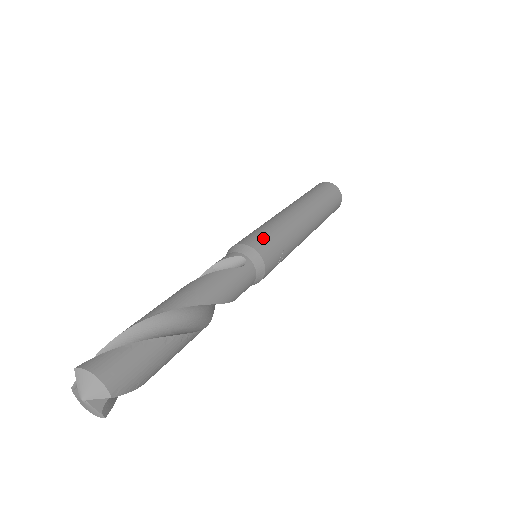
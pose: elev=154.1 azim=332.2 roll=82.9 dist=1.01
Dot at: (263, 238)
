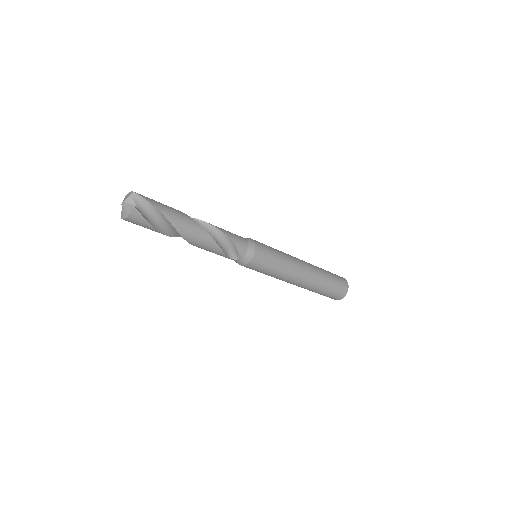
Dot at: occluded
